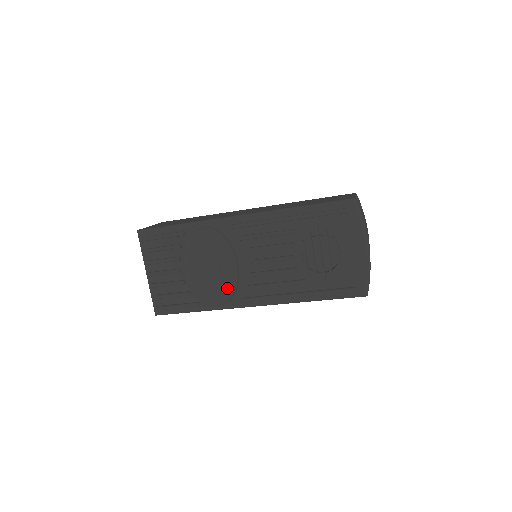
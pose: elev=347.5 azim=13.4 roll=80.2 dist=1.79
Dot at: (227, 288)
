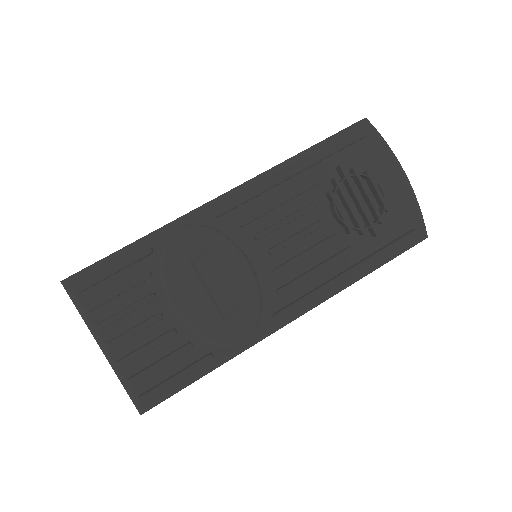
Dot at: (250, 306)
